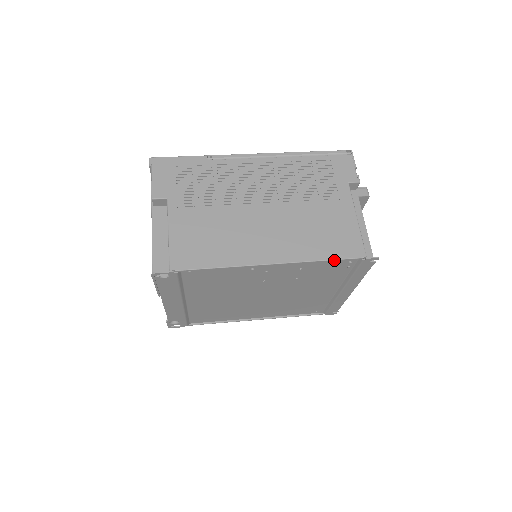
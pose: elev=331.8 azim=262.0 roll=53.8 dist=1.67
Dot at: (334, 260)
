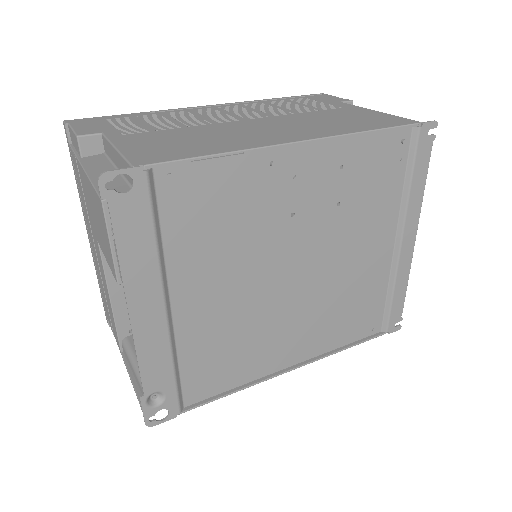
Dot at: (383, 130)
